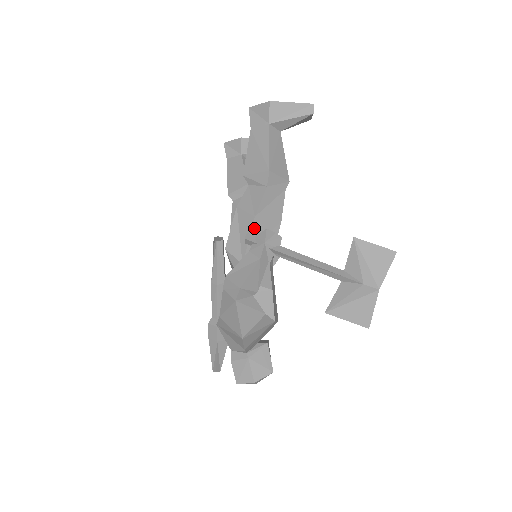
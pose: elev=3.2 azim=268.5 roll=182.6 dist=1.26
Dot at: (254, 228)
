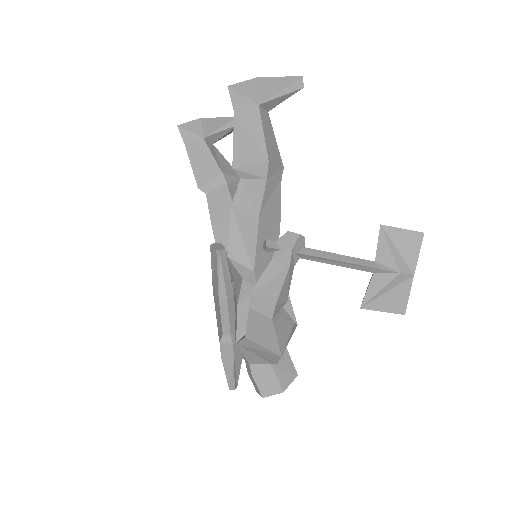
Dot at: (260, 228)
